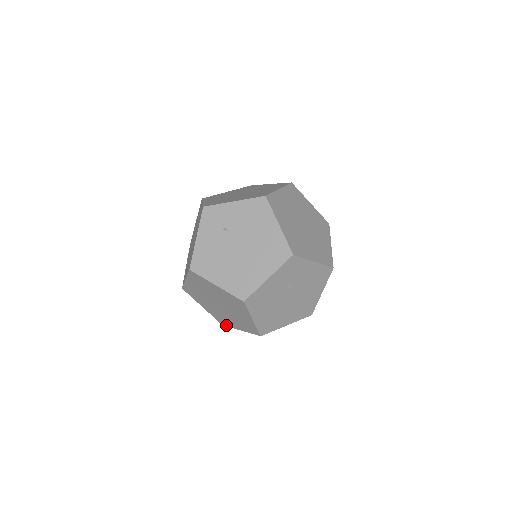
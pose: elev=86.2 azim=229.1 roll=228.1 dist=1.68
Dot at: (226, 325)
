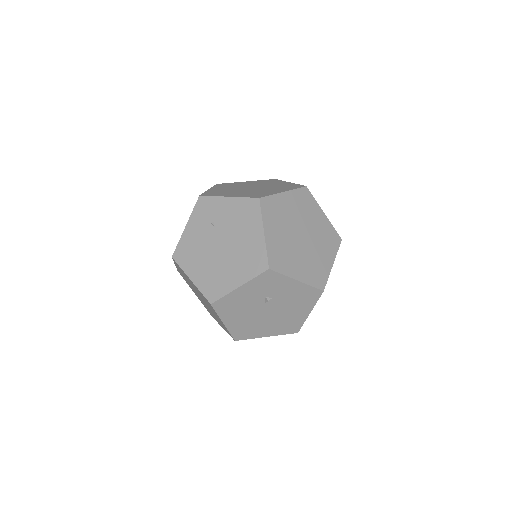
Dot at: occluded
